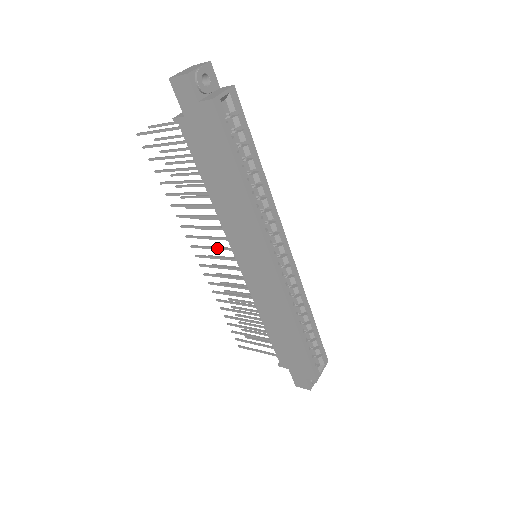
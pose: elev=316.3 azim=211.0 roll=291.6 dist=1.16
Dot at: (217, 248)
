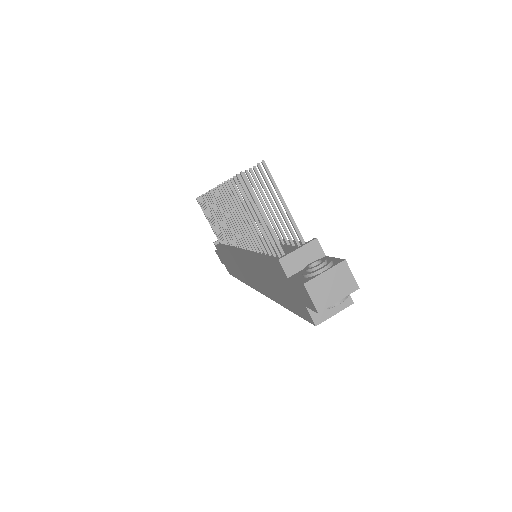
Dot at: (233, 226)
